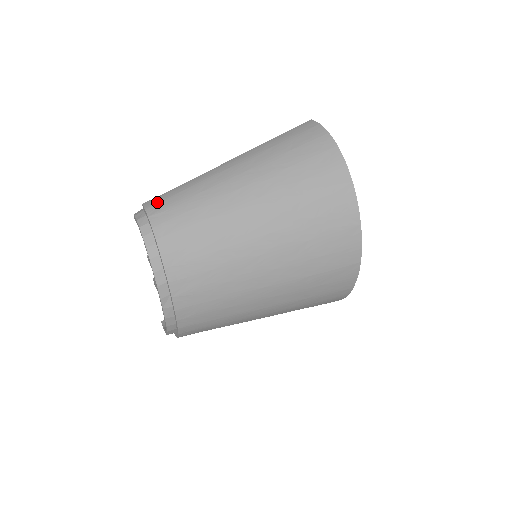
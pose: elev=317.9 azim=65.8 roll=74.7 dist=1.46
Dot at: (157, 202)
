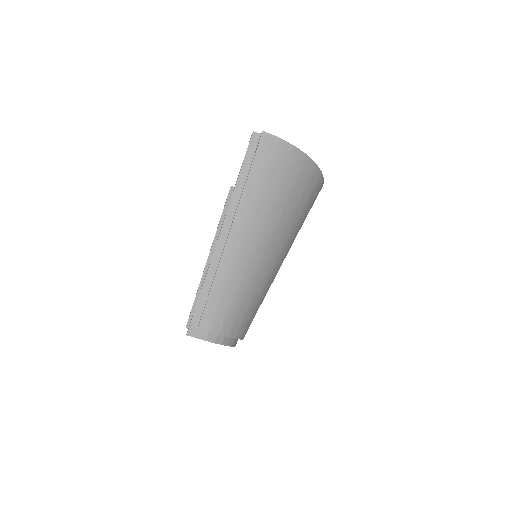
Dot at: (213, 319)
